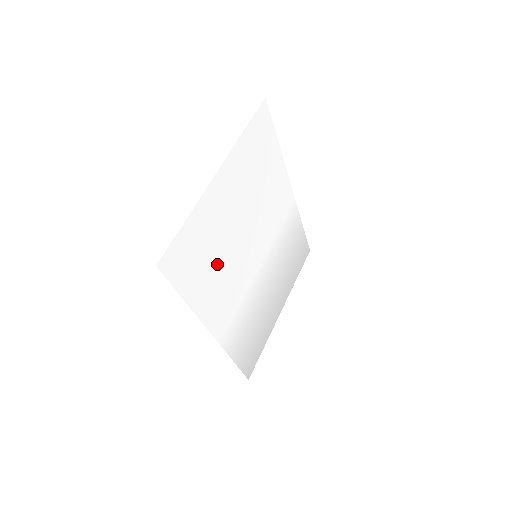
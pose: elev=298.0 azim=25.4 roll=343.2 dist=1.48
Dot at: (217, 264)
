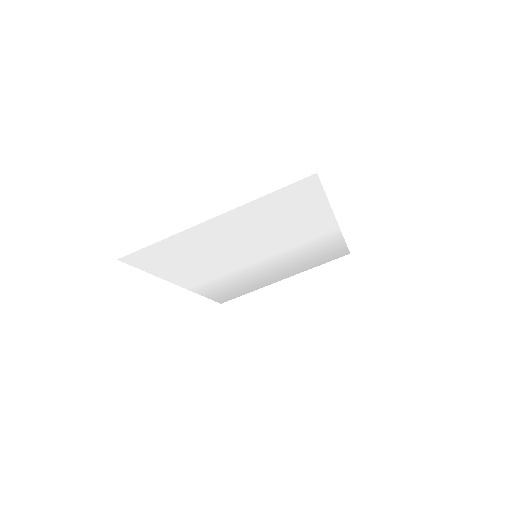
Dot at: (197, 259)
